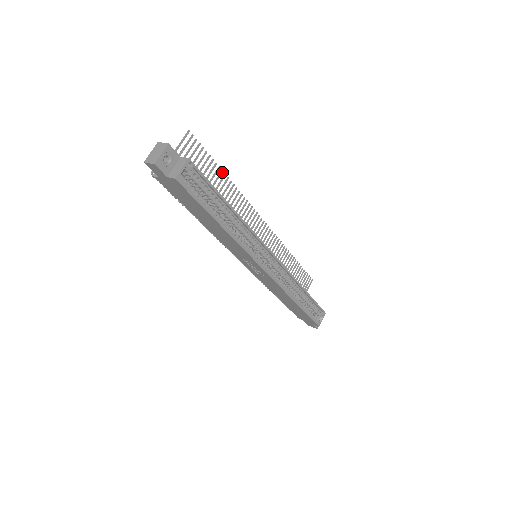
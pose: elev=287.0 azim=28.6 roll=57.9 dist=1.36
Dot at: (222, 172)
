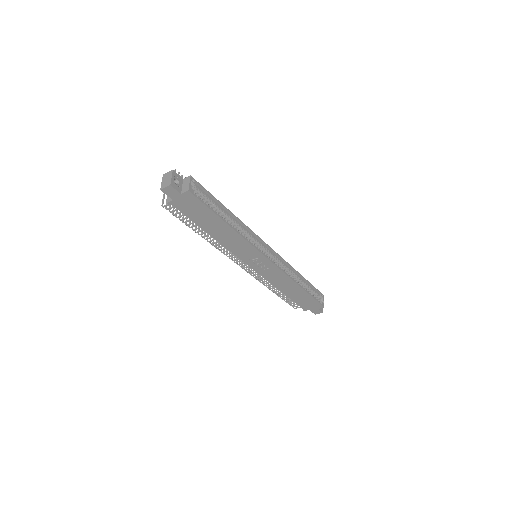
Dot at: occluded
